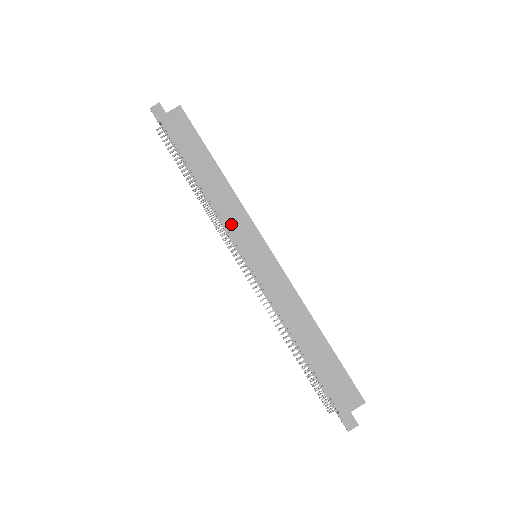
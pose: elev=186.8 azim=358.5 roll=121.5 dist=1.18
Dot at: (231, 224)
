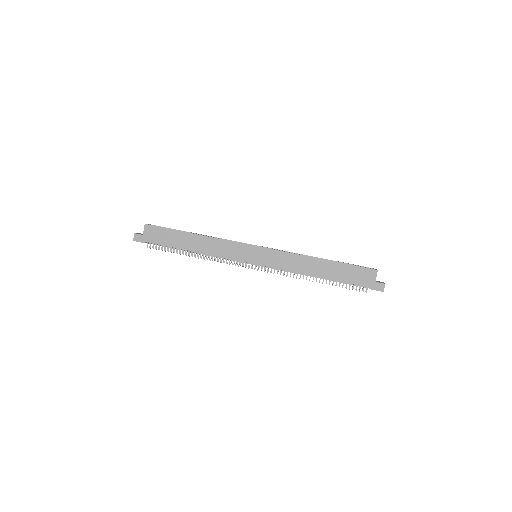
Dot at: (228, 254)
